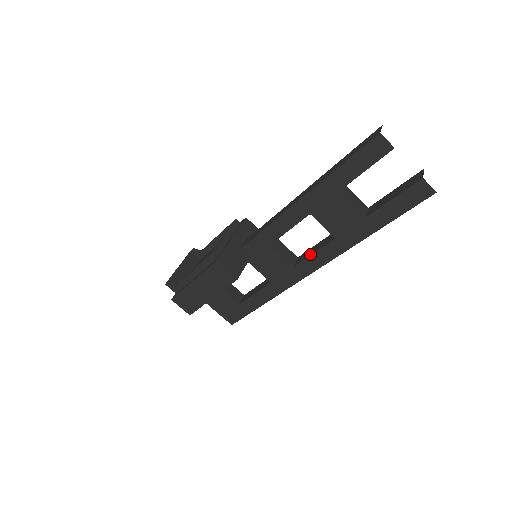
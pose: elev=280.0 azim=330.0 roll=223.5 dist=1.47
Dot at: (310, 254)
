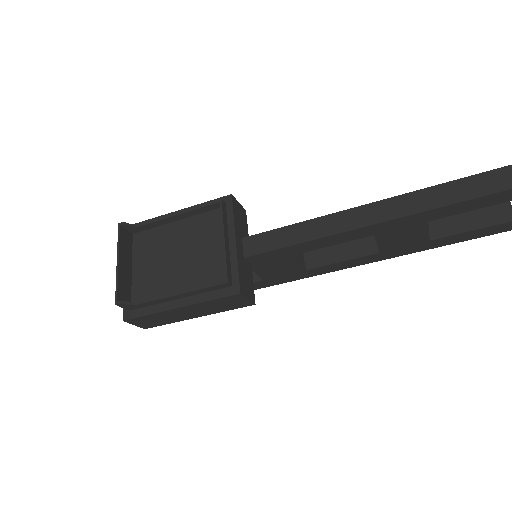
Dot at: (335, 260)
